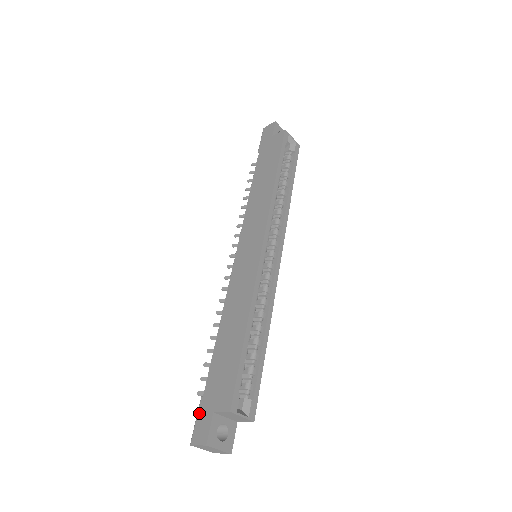
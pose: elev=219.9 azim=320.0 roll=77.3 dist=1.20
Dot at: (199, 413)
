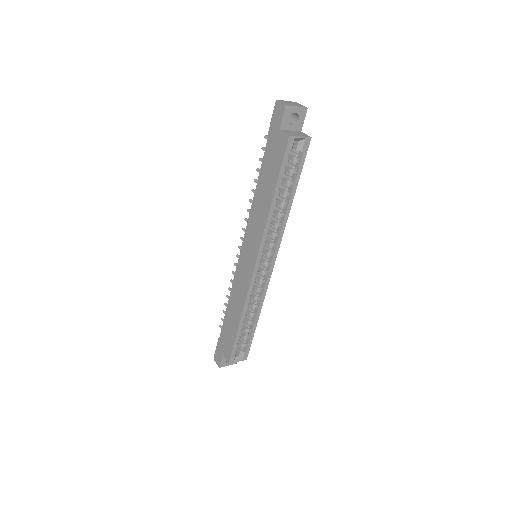
Dot at: (217, 347)
